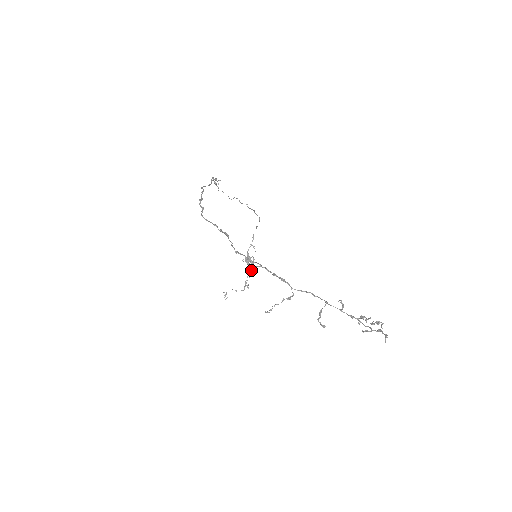
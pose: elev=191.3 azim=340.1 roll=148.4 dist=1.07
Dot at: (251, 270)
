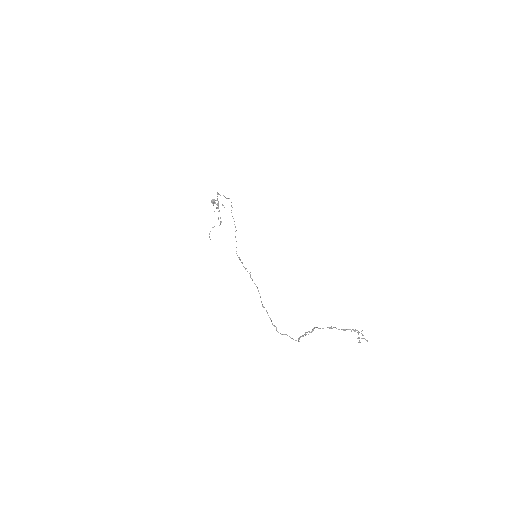
Dot at: (219, 210)
